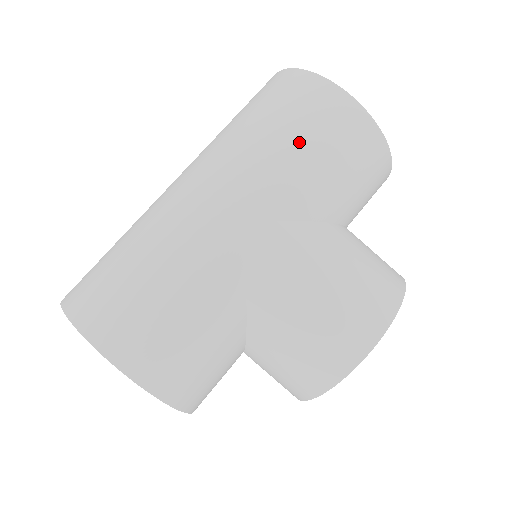
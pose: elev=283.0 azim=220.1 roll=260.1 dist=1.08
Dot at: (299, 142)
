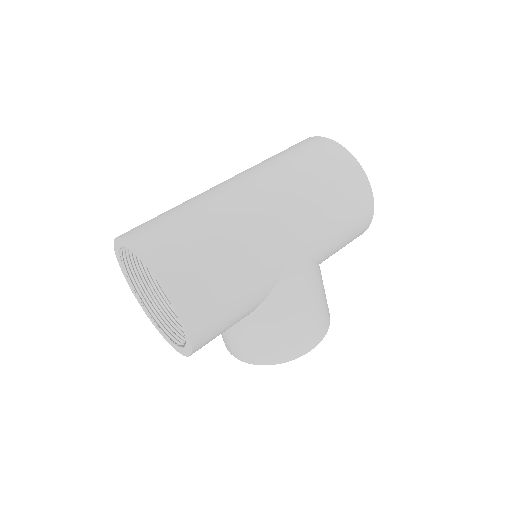
Dot at: (339, 214)
